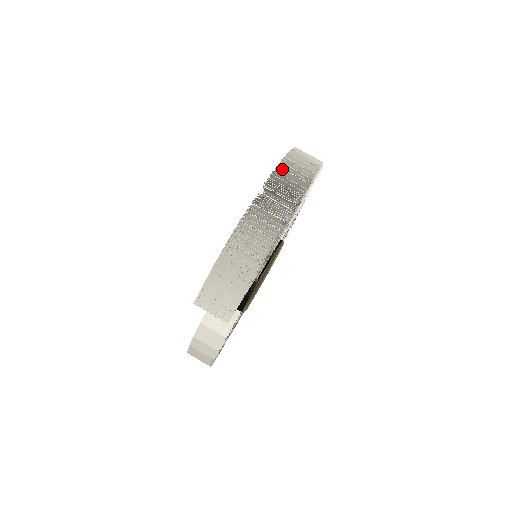
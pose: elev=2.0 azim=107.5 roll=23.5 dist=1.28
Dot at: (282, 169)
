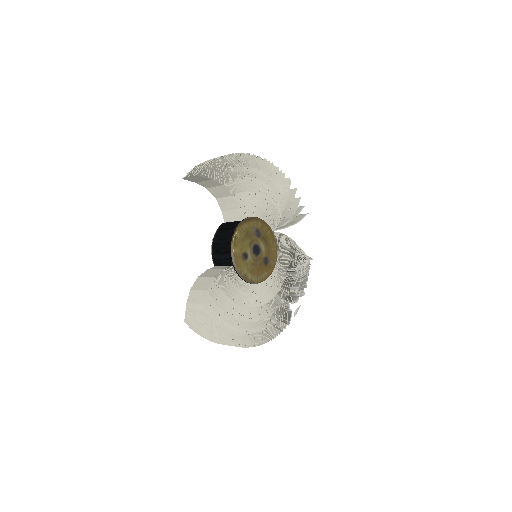
Dot at: occluded
